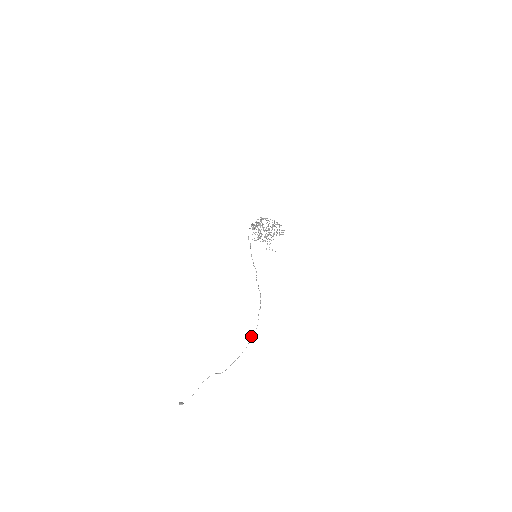
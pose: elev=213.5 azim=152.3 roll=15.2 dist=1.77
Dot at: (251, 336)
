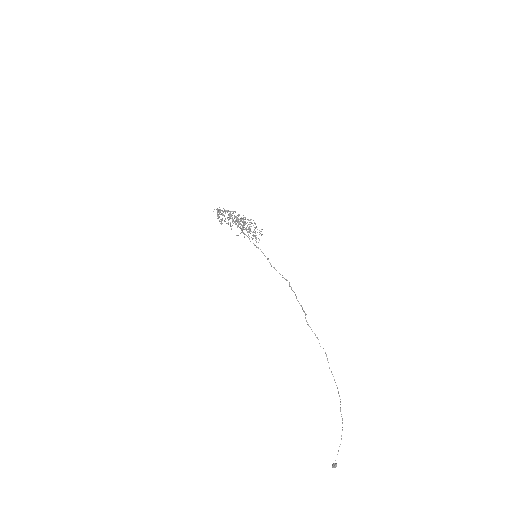
Dot at: occluded
